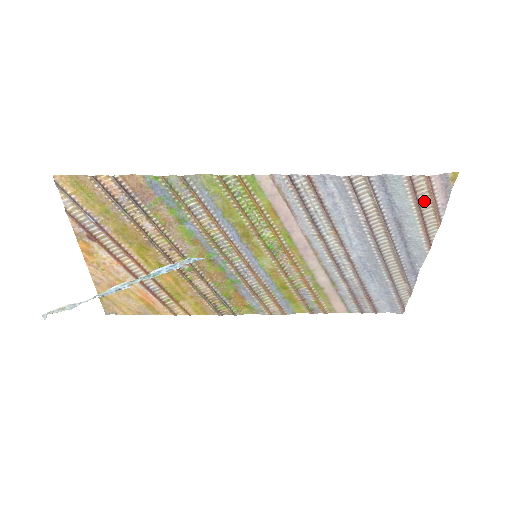
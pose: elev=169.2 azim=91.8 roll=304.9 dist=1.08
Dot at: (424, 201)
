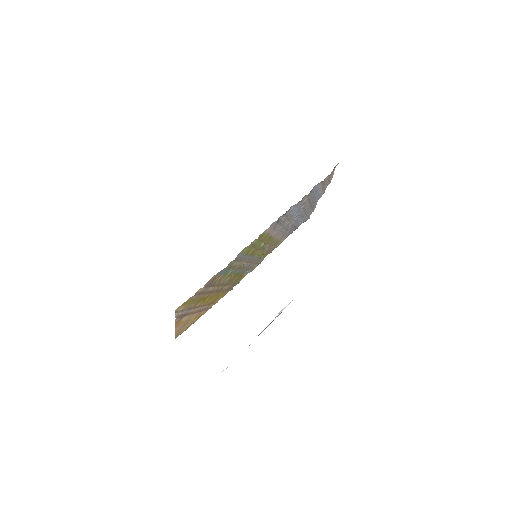
Dot at: (326, 181)
